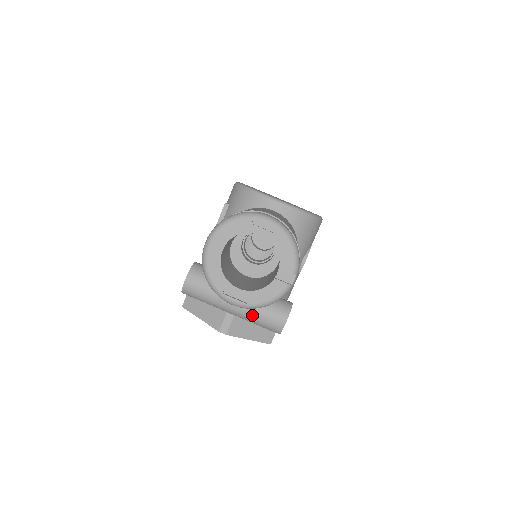
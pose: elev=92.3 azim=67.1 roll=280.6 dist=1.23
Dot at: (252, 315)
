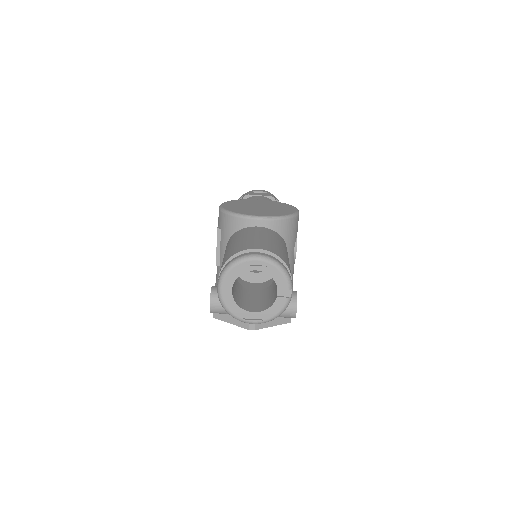
Dot at: occluded
